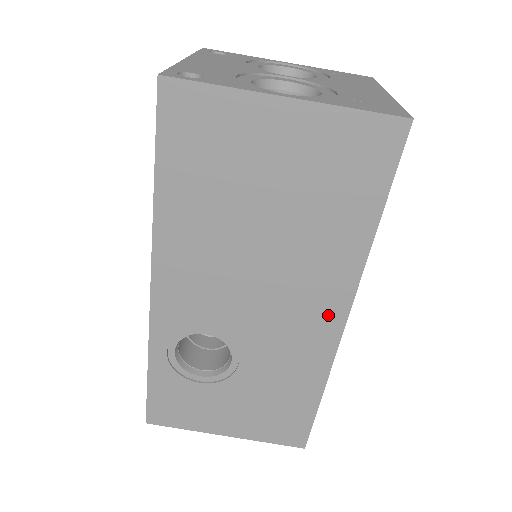
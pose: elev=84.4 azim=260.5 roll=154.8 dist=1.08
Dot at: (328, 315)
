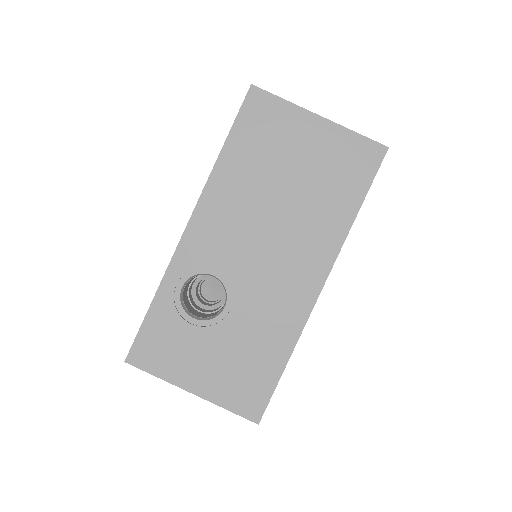
Dot at: (311, 278)
